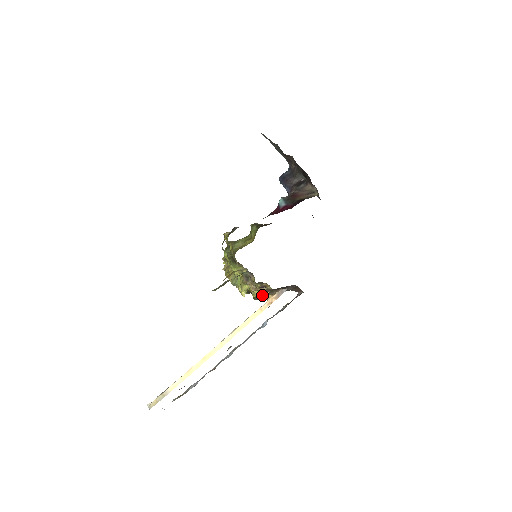
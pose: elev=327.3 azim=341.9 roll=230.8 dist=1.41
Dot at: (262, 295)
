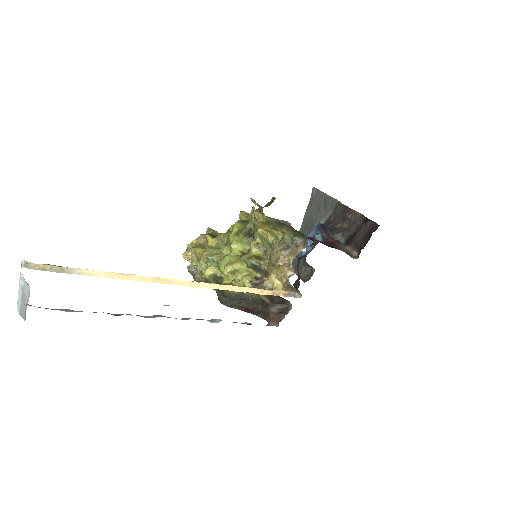
Dot at: (268, 282)
